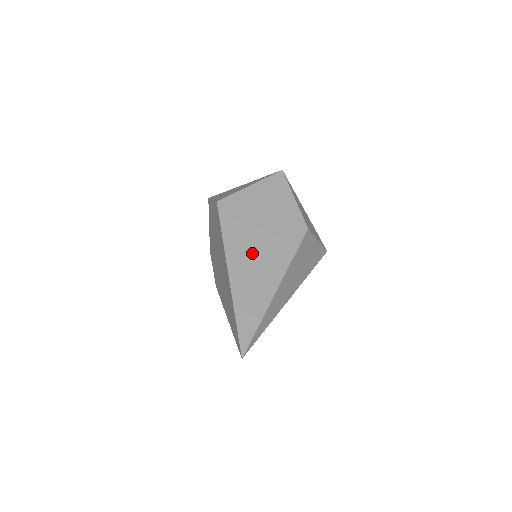
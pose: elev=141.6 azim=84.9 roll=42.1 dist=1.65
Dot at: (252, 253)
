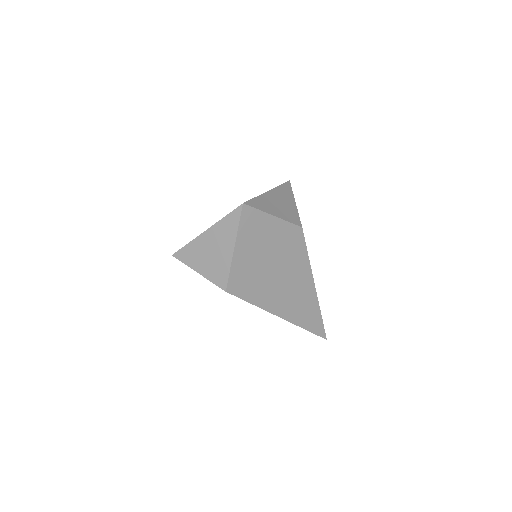
Dot at: (283, 290)
